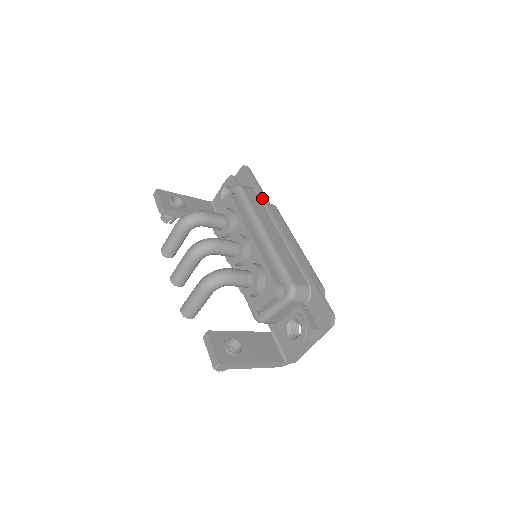
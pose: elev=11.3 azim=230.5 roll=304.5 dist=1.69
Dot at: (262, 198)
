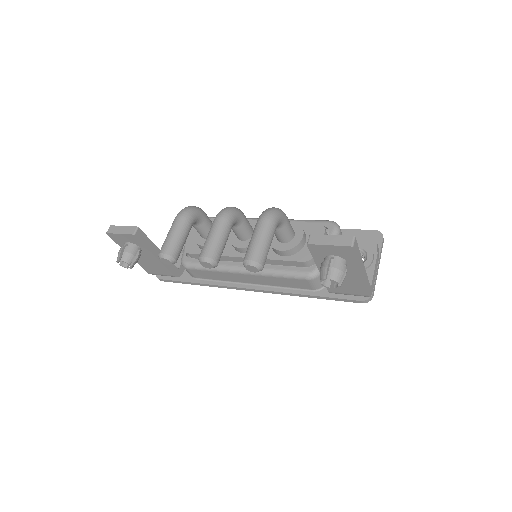
Dot at: occluded
